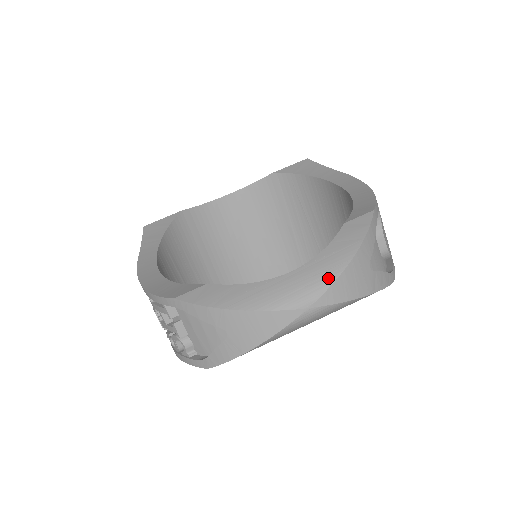
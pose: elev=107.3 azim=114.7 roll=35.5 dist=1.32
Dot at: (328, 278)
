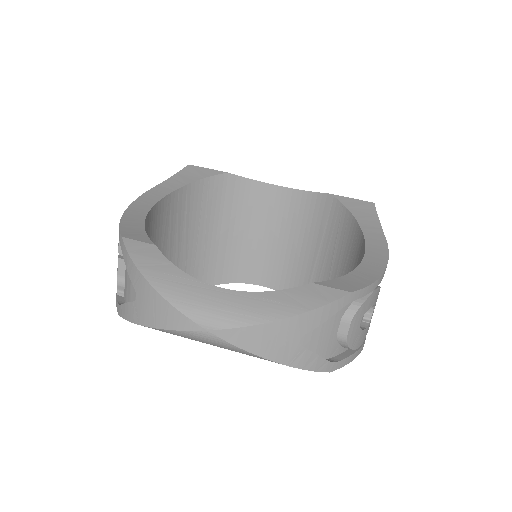
Dot at: (244, 319)
